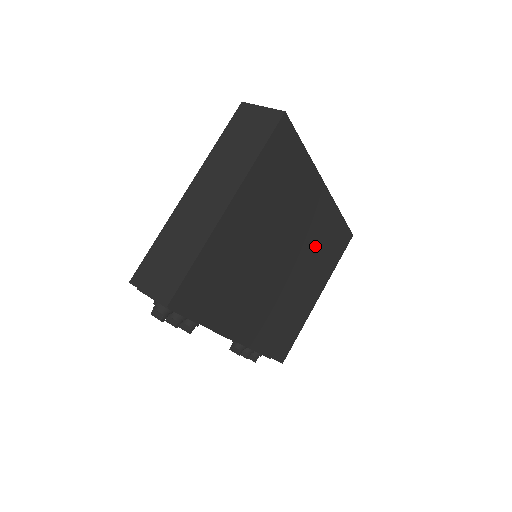
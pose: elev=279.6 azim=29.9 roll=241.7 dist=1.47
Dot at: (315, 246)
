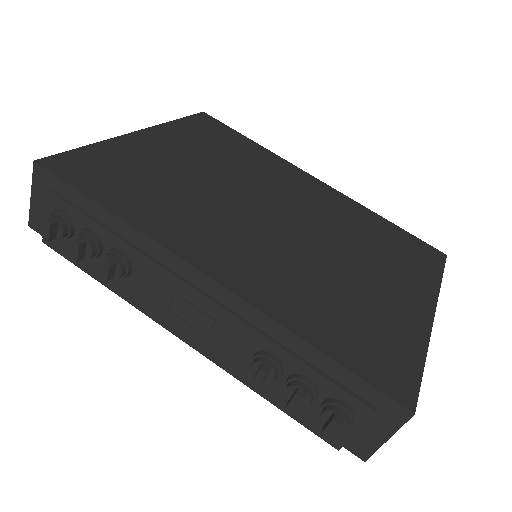
Dot at: (347, 229)
